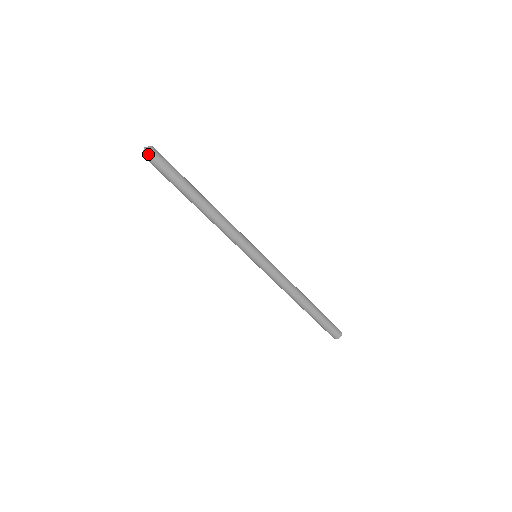
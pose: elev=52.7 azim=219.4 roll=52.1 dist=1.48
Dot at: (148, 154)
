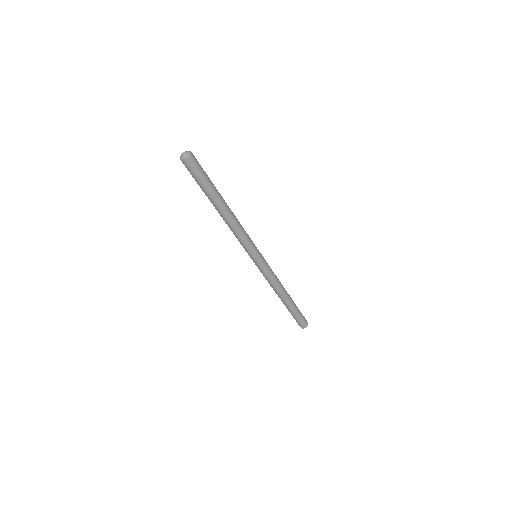
Dot at: (185, 161)
